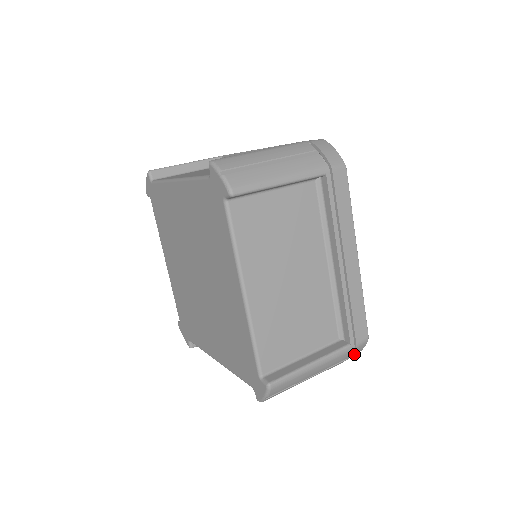
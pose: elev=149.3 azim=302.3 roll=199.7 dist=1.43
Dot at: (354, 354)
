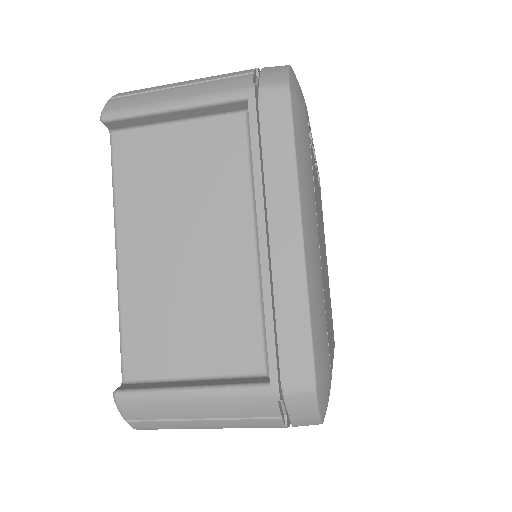
Dot at: (296, 413)
